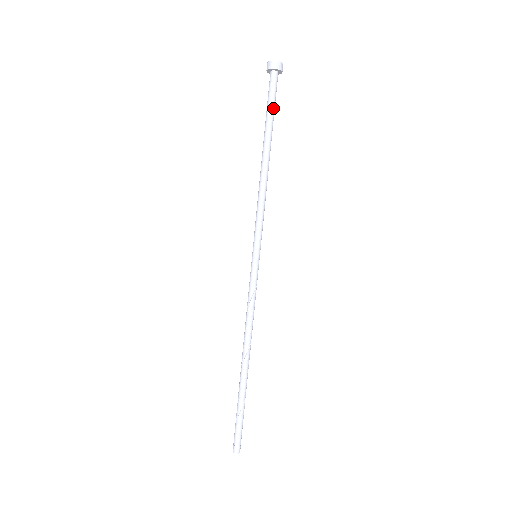
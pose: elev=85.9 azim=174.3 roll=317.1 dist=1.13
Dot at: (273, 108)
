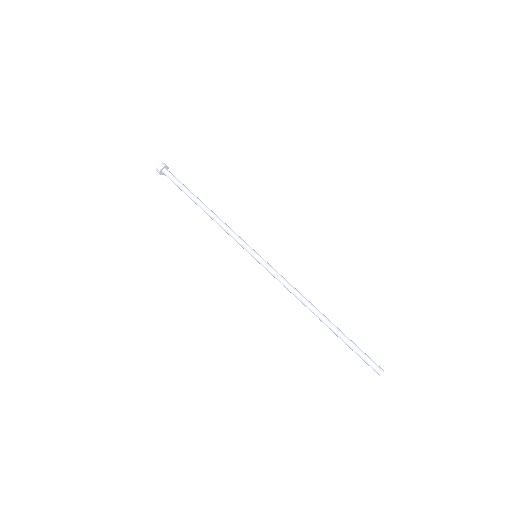
Dot at: (181, 184)
